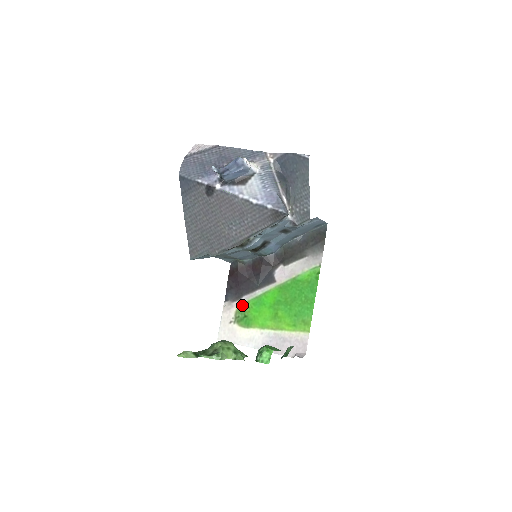
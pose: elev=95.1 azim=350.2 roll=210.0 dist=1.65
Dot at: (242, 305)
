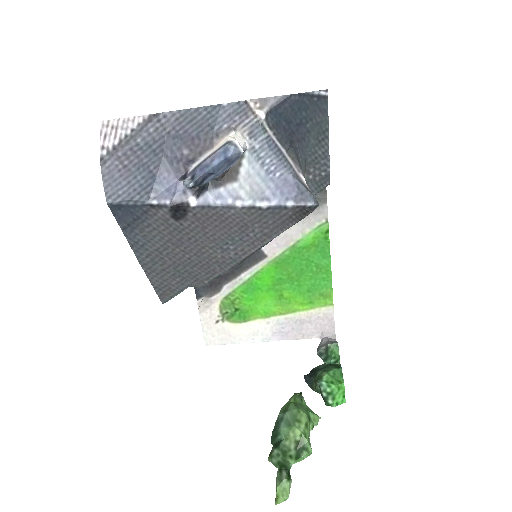
Dot at: (226, 298)
